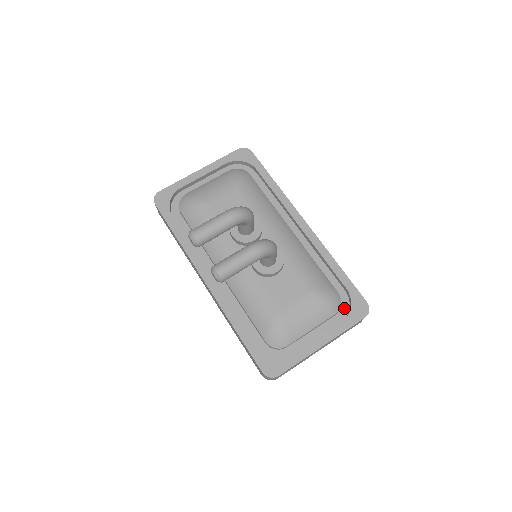
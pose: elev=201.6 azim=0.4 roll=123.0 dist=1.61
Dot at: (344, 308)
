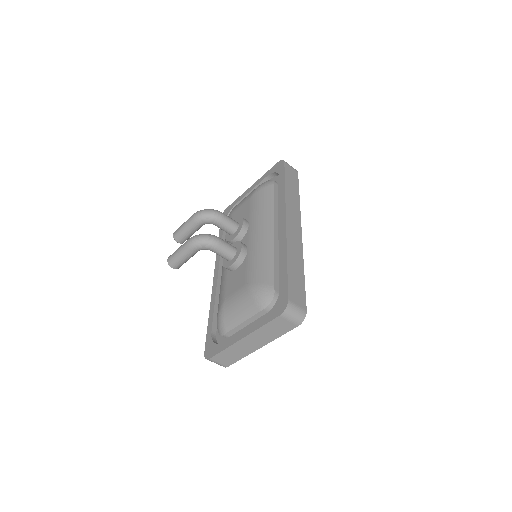
Dot at: occluded
